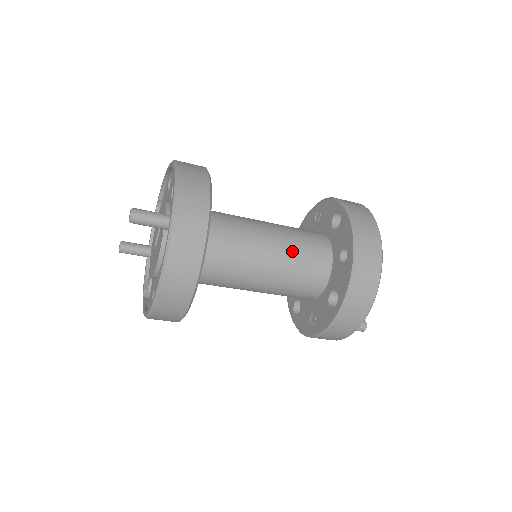
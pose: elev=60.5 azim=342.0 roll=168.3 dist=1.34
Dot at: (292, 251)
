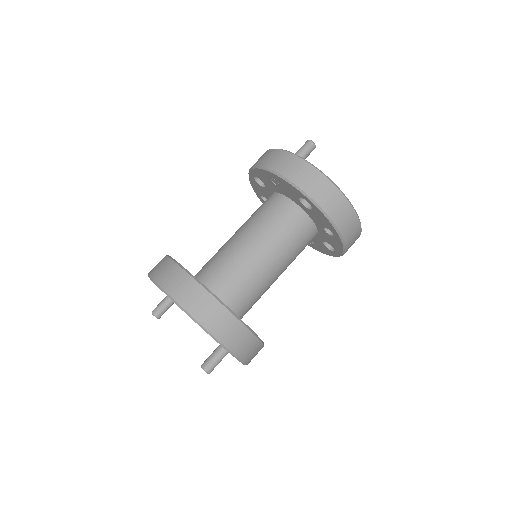
Dot at: (289, 253)
